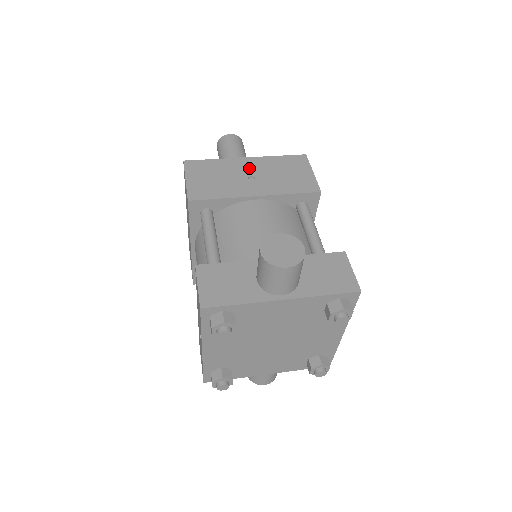
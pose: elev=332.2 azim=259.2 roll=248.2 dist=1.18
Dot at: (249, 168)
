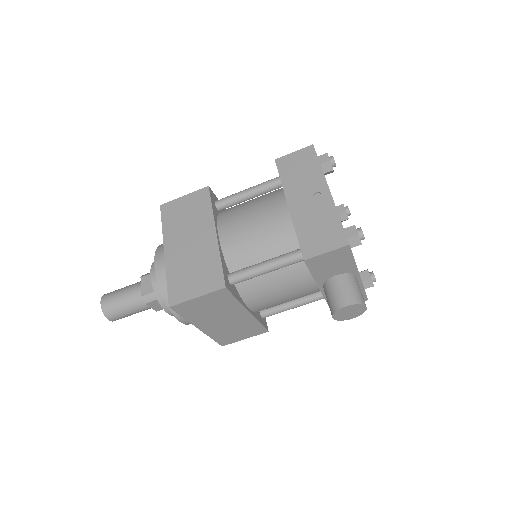
Dot at: occluded
